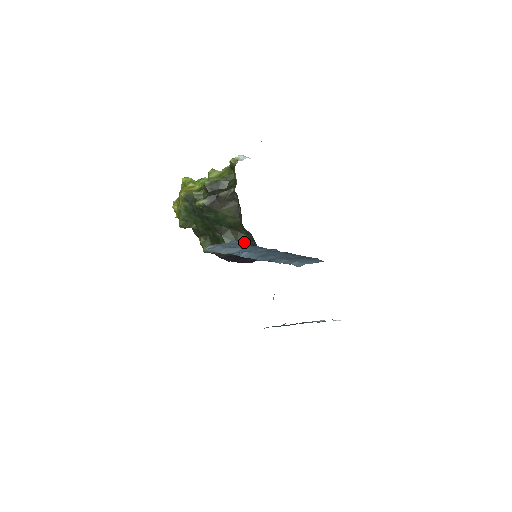
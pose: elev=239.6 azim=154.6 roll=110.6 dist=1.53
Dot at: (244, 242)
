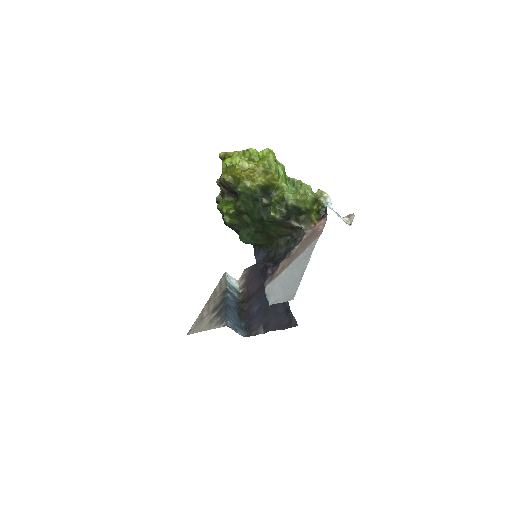
Dot at: (260, 244)
